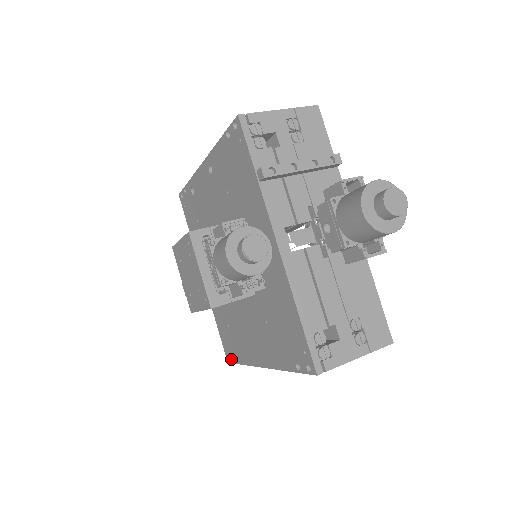
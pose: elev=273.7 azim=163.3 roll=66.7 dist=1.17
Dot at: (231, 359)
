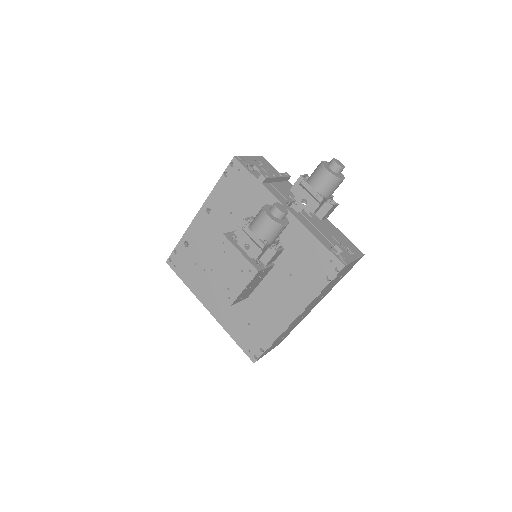
Dot at: (258, 354)
